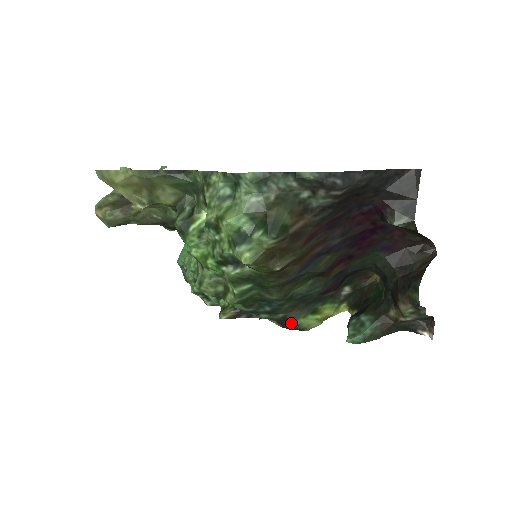
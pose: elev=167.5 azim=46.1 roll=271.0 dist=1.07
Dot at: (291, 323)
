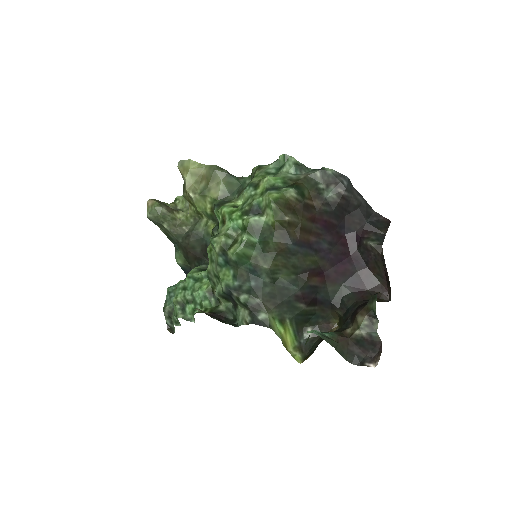
Dot at: (262, 315)
